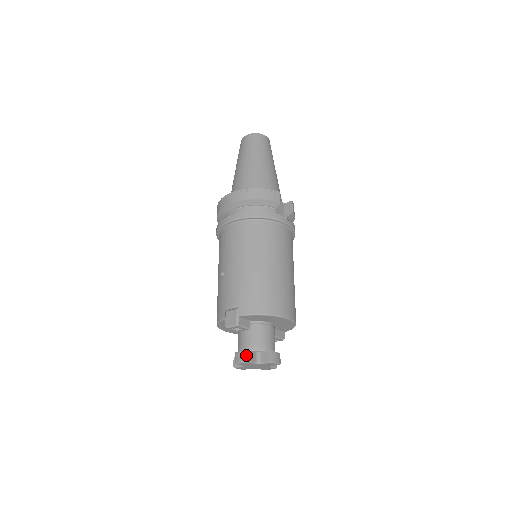
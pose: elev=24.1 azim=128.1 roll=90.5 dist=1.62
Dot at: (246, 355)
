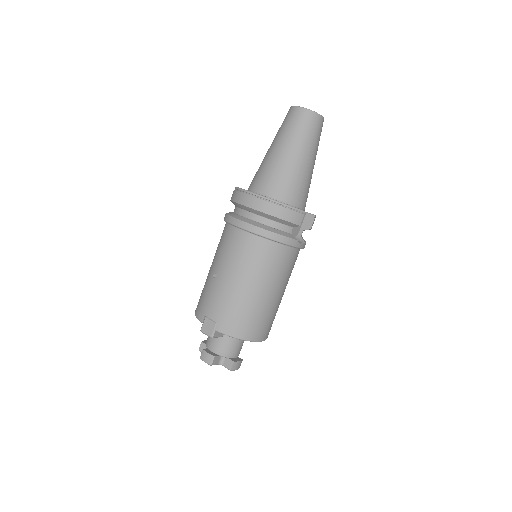
Dot at: (211, 359)
